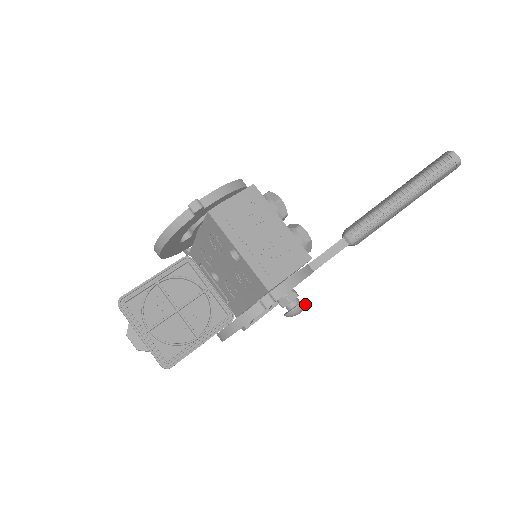
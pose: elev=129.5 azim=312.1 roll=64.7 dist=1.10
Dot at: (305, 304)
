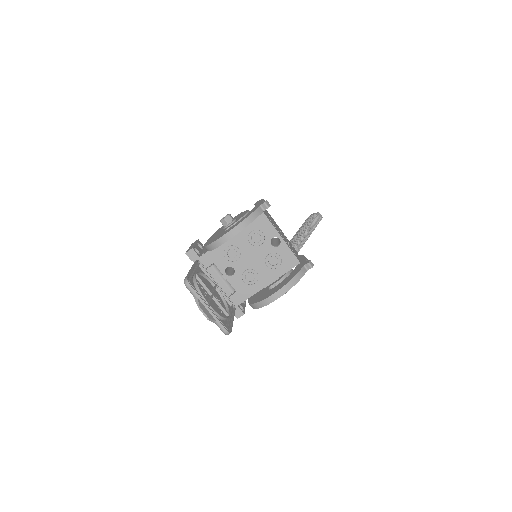
Dot at: occluded
